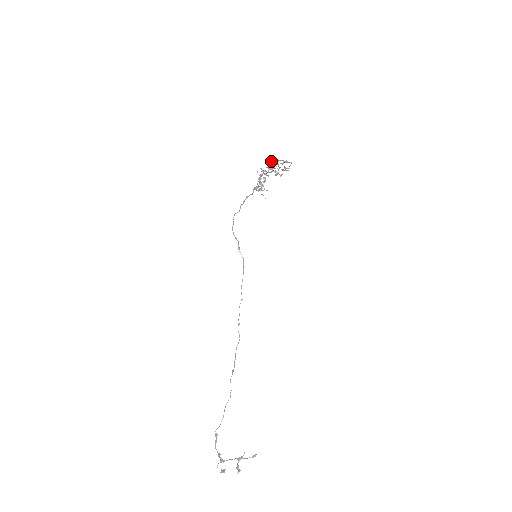
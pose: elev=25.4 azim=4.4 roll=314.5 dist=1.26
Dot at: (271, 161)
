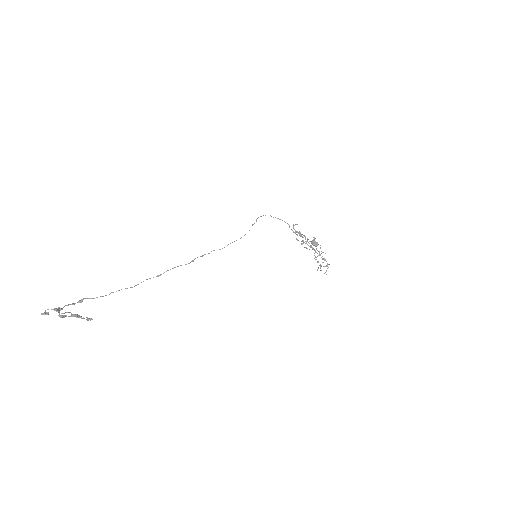
Dot at: occluded
